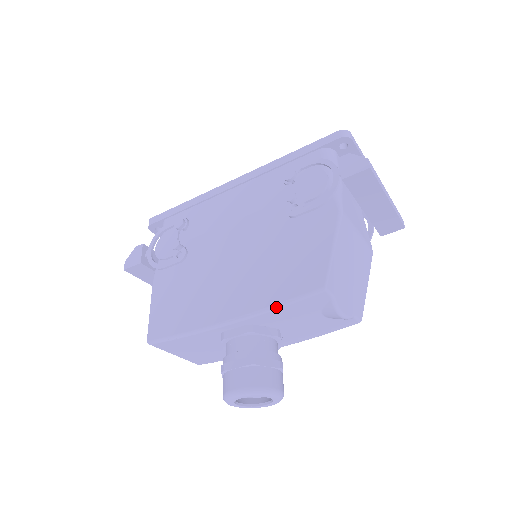
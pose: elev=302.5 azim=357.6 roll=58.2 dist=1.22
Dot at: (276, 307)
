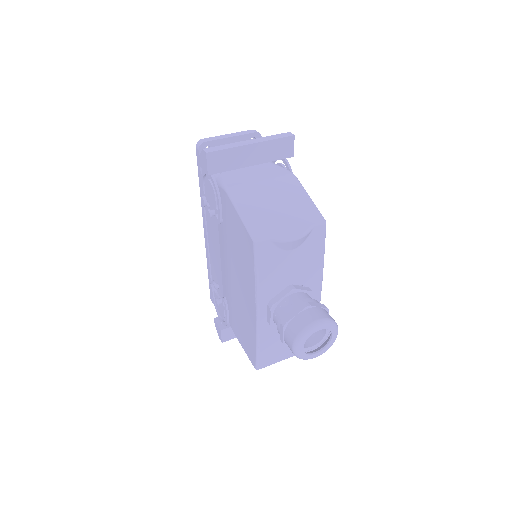
Dot at: (256, 280)
